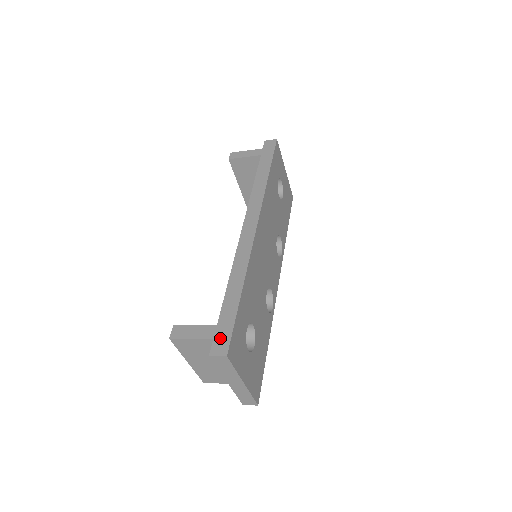
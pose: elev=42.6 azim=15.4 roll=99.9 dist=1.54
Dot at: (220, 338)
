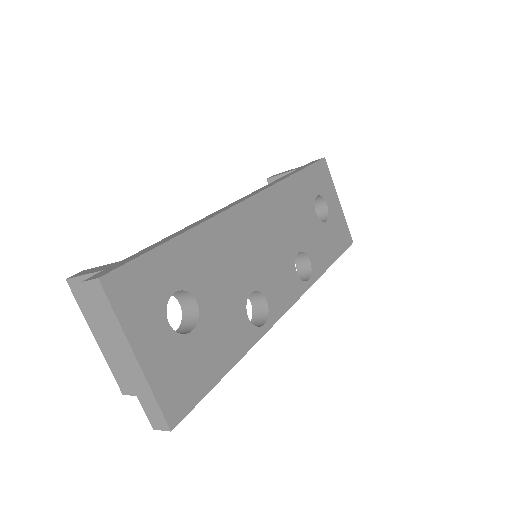
Dot at: (111, 267)
